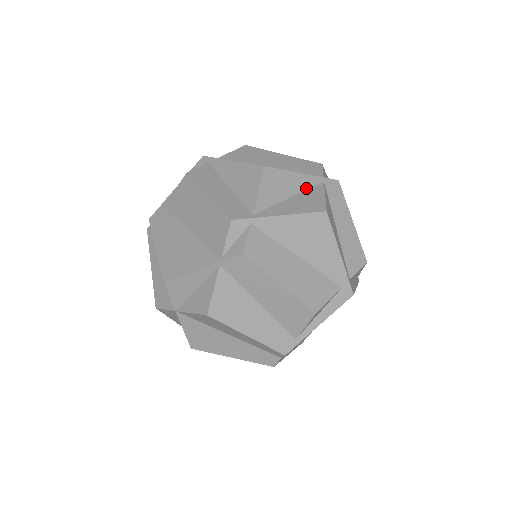
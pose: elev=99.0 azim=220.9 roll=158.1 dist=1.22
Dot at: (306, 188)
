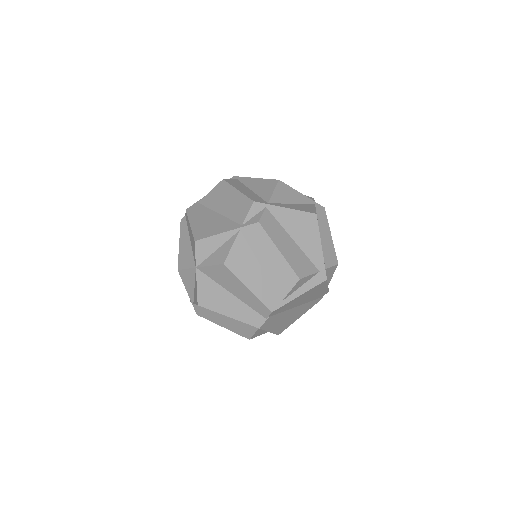
Dot at: (303, 203)
